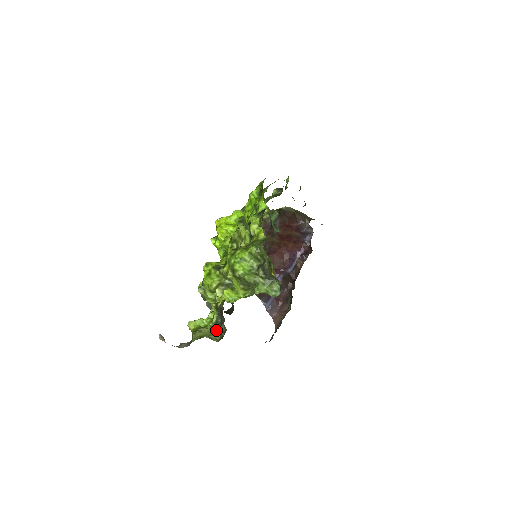
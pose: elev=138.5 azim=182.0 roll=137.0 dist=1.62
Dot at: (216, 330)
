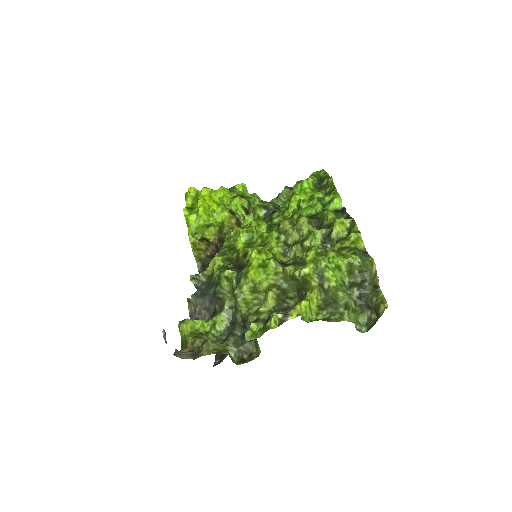
Dot at: (234, 346)
